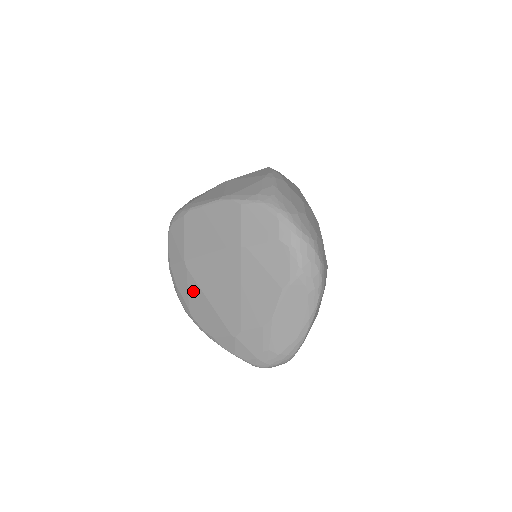
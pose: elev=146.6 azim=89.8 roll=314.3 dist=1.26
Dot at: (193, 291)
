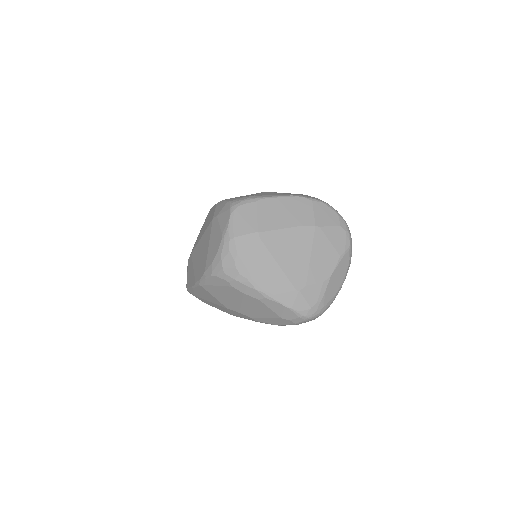
Dot at: (261, 257)
